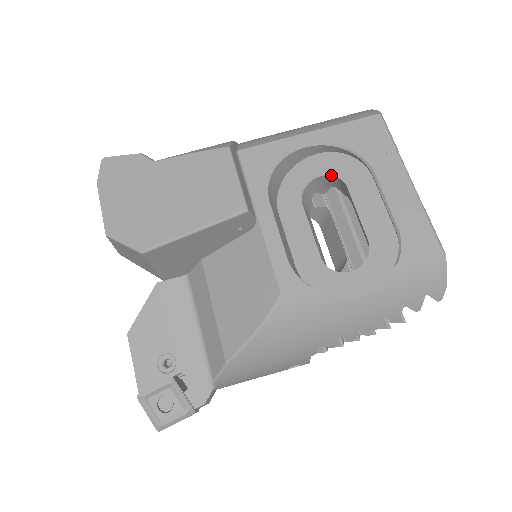
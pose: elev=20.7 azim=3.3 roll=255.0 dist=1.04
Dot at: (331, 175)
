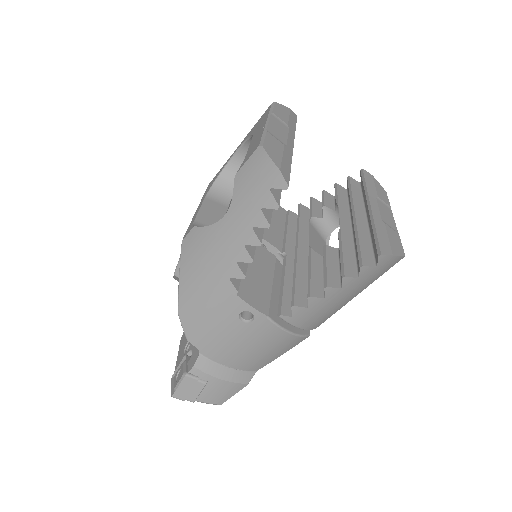
Dot at: occluded
